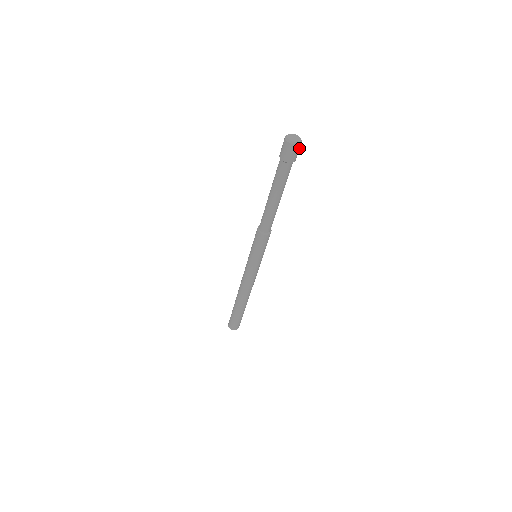
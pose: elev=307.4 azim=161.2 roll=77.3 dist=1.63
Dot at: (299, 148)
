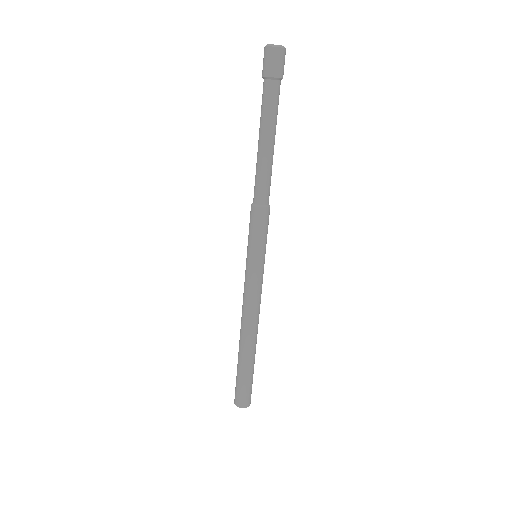
Dot at: (283, 57)
